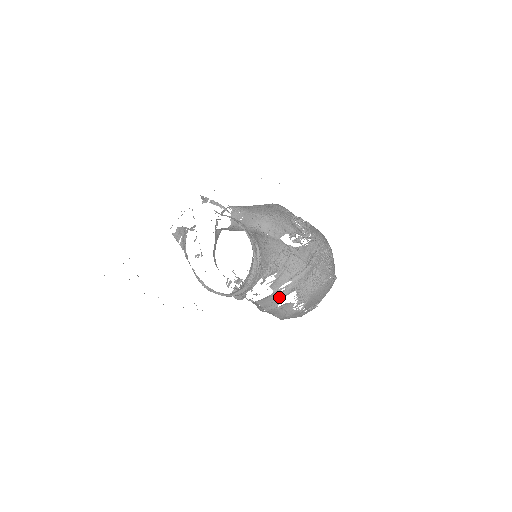
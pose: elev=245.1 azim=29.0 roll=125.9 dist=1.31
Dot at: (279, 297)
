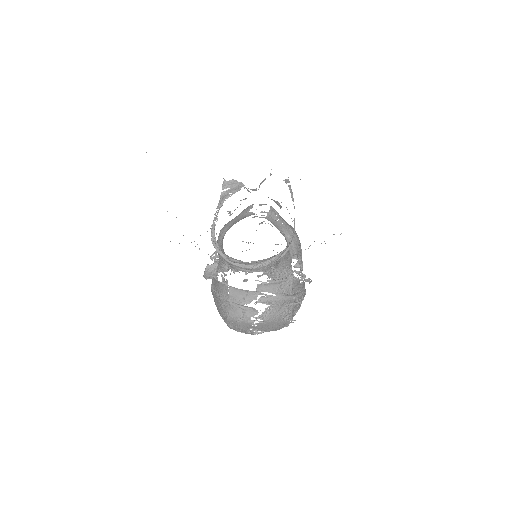
Dot at: (254, 299)
